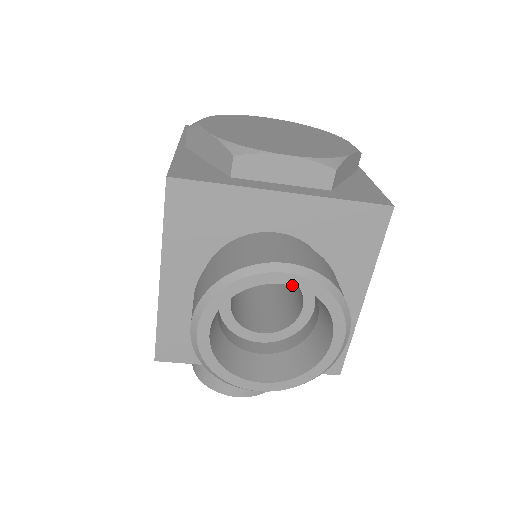
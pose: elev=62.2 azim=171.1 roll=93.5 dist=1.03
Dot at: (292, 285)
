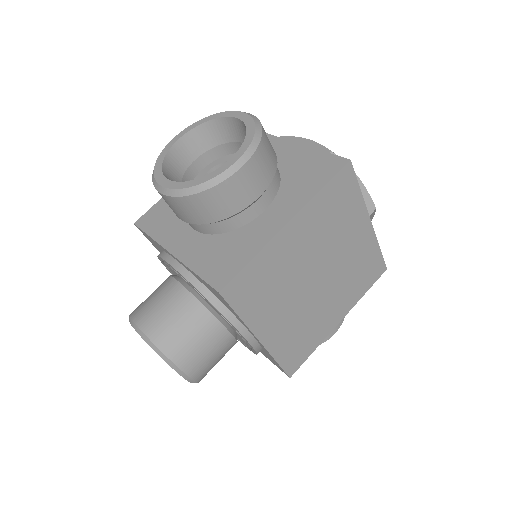
Dot at: (240, 119)
